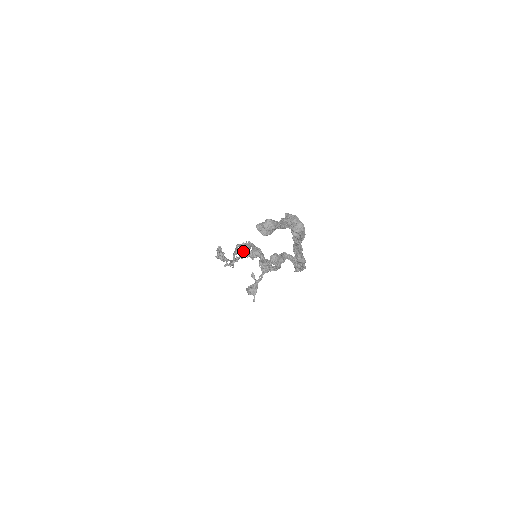
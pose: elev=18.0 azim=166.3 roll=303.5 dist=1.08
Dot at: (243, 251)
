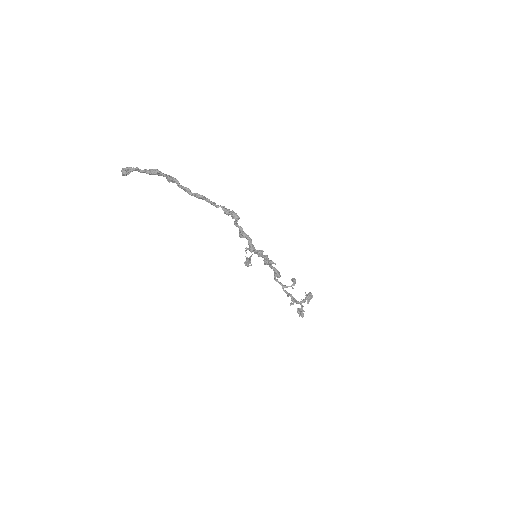
Dot at: (307, 295)
